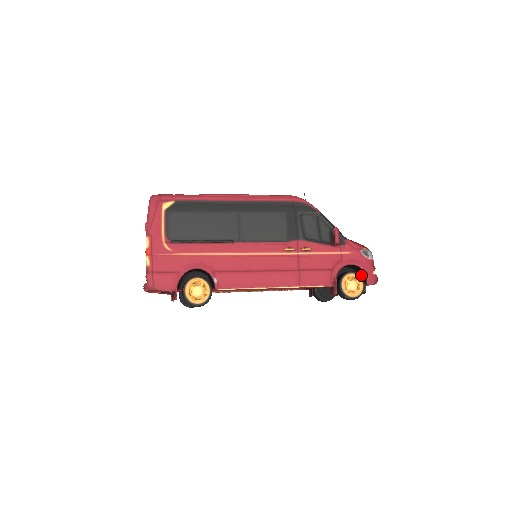
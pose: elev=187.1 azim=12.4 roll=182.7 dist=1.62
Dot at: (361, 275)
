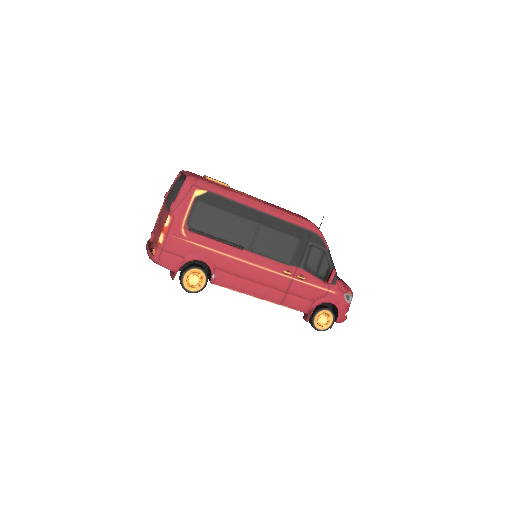
Dot at: (335, 312)
